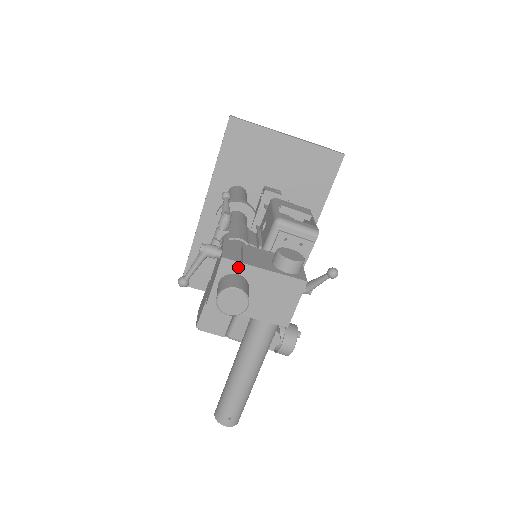
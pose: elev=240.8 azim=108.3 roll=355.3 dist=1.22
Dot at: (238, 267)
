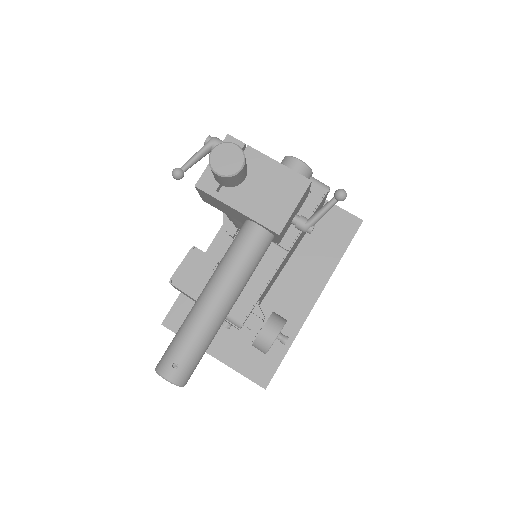
Dot at: occluded
